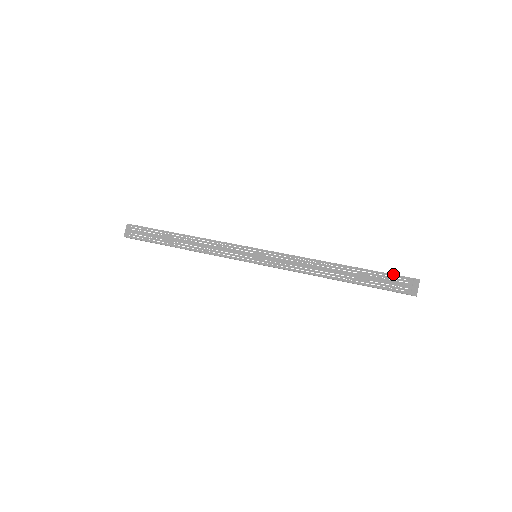
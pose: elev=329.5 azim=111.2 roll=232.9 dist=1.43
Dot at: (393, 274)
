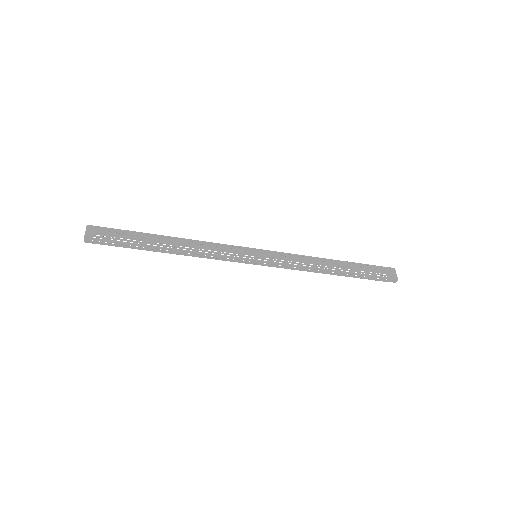
Dot at: occluded
